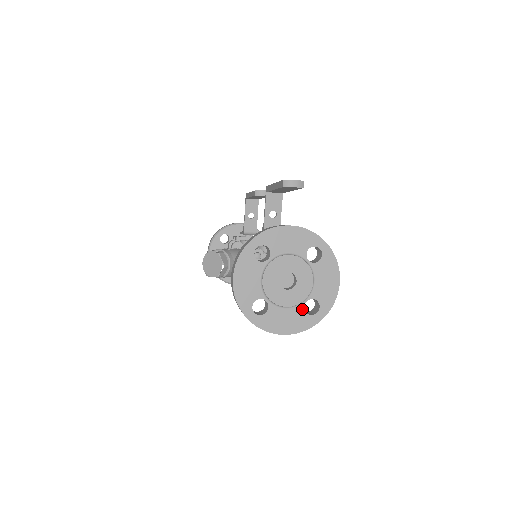
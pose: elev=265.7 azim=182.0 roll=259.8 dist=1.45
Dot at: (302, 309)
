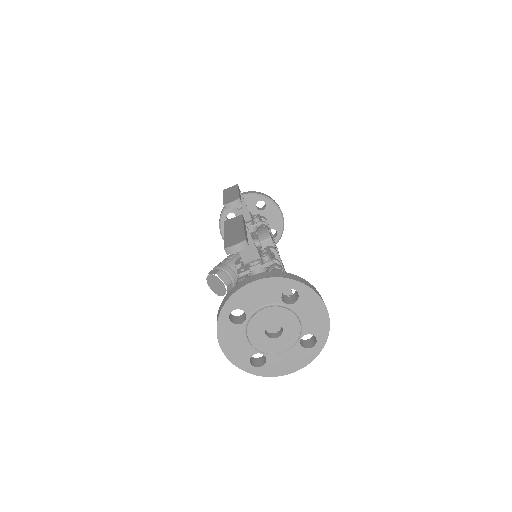
Dot at: (299, 347)
